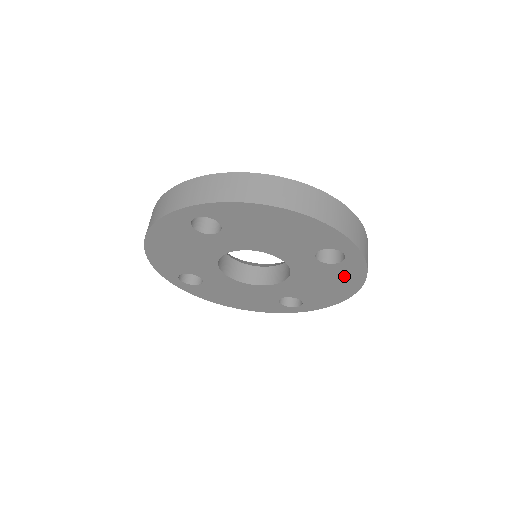
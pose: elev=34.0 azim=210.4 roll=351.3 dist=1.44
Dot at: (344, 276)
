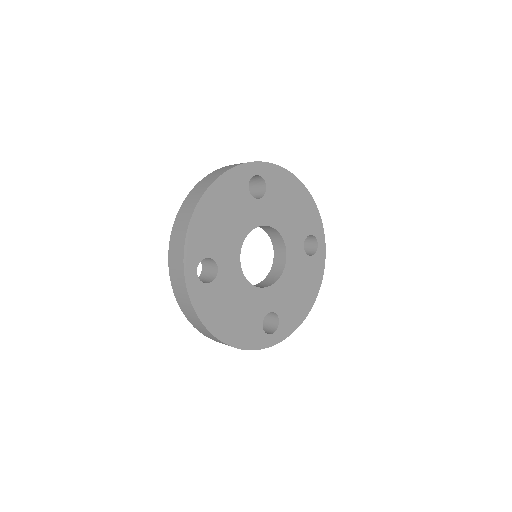
Dot at: (312, 275)
